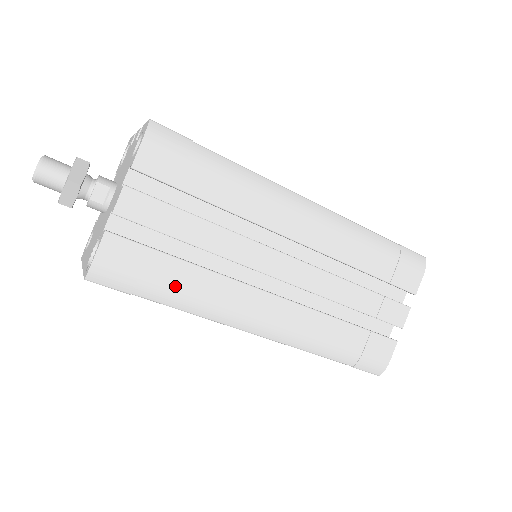
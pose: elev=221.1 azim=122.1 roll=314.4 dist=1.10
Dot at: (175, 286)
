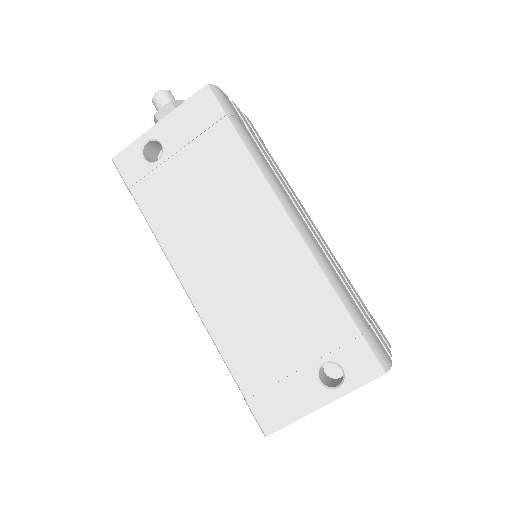
Dot at: (253, 143)
